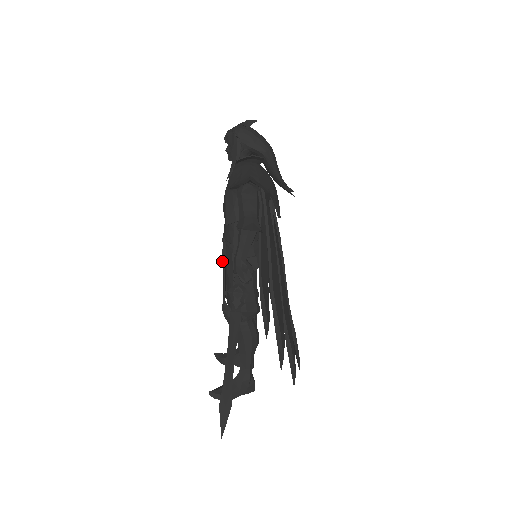
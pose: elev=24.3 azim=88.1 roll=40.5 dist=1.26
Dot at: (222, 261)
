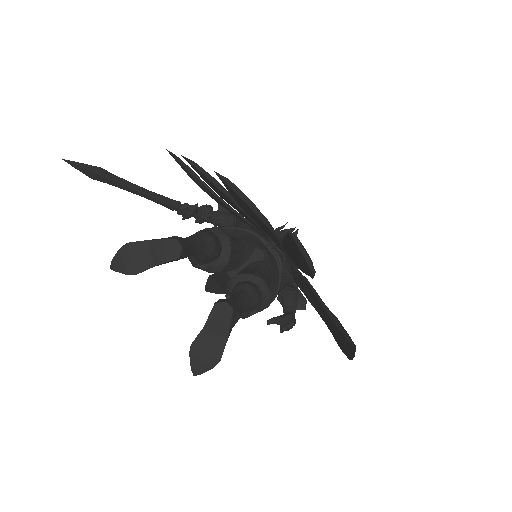
Dot at: occluded
